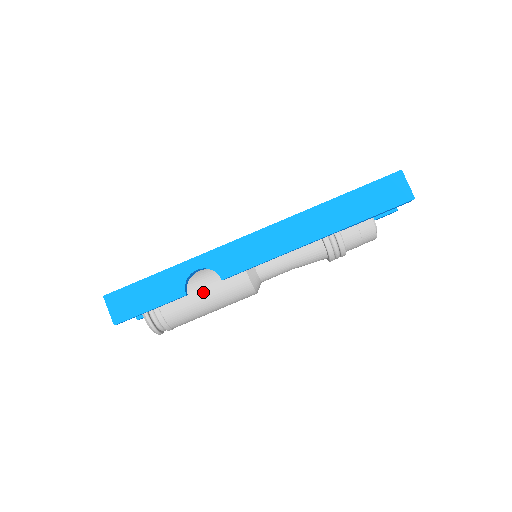
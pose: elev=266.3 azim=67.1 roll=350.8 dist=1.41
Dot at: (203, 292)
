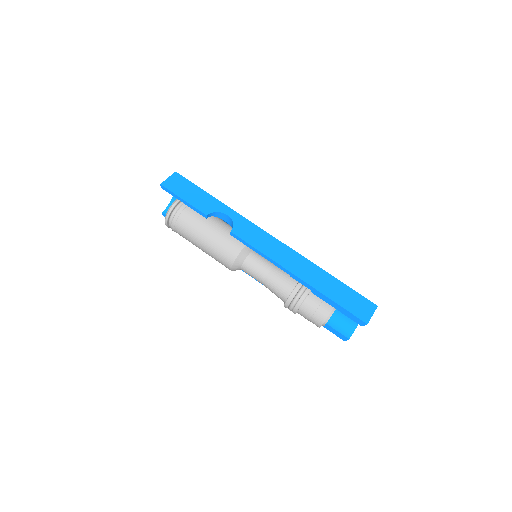
Dot at: (214, 227)
